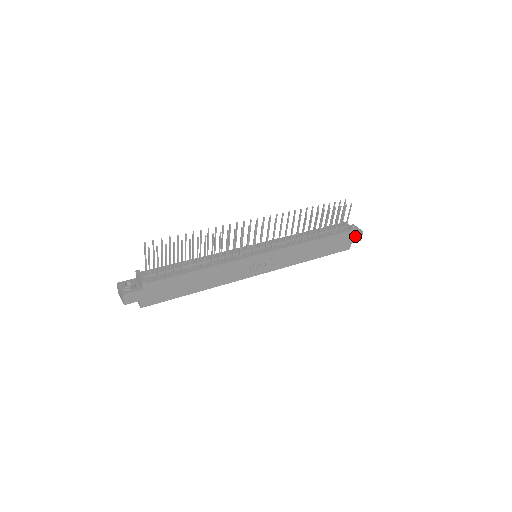
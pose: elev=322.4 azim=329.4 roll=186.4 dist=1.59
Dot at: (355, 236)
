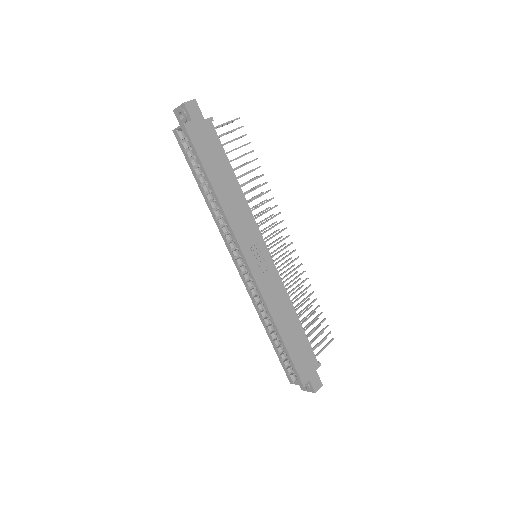
Dot at: (316, 378)
